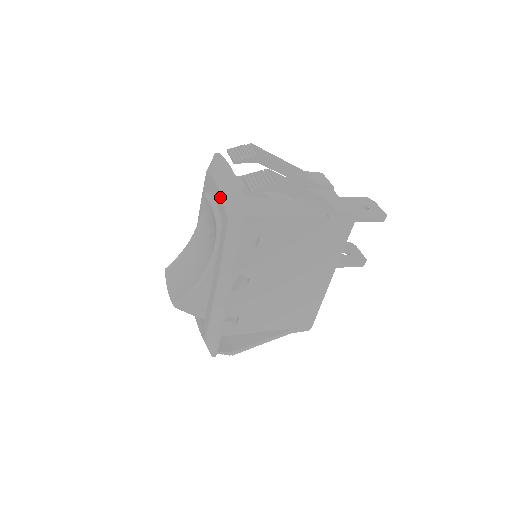
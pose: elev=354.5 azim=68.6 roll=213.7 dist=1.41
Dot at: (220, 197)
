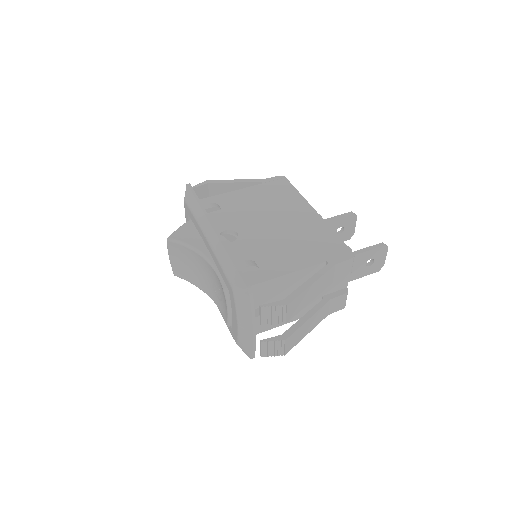
Dot at: (237, 331)
